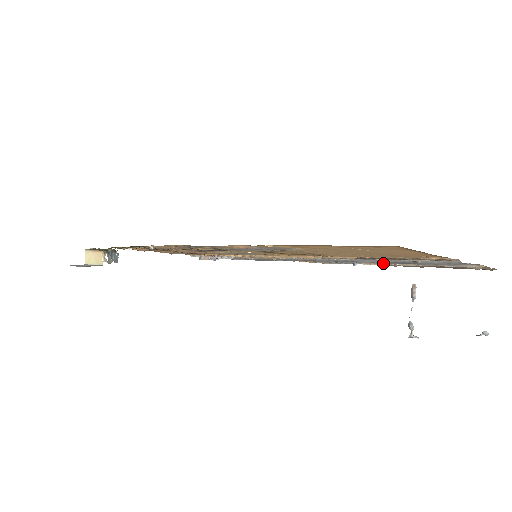
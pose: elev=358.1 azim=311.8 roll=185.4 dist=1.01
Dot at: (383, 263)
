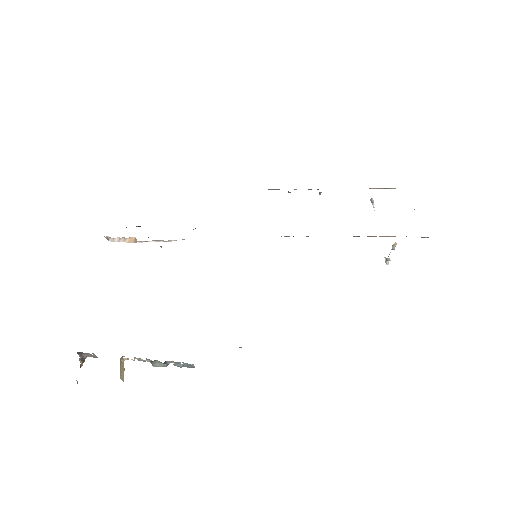
Dot at: occluded
